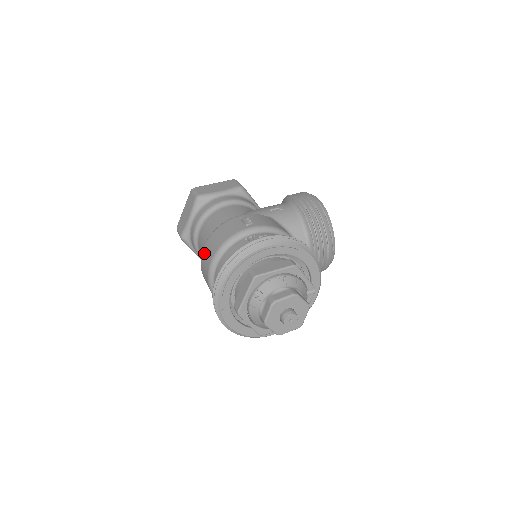
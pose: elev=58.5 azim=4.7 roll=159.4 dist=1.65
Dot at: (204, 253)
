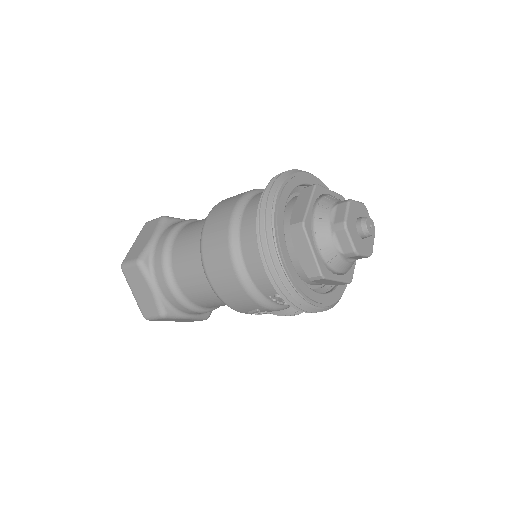
Dot at: (212, 217)
